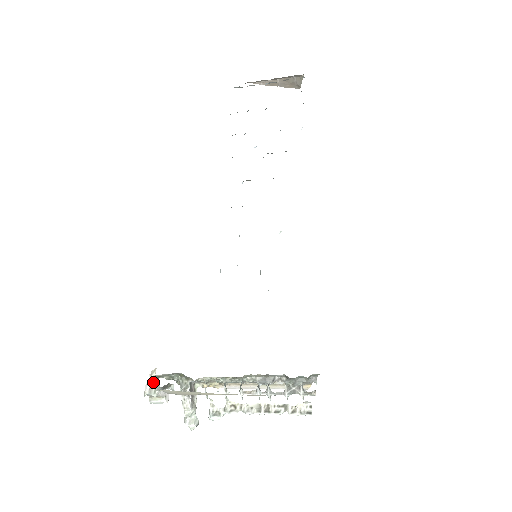
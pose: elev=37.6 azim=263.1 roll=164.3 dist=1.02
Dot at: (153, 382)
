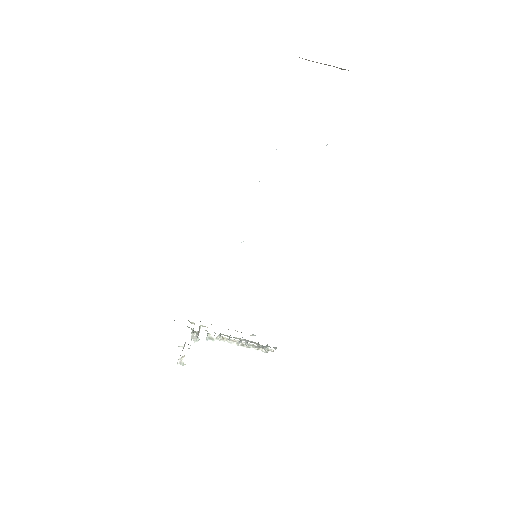
Dot at: occluded
